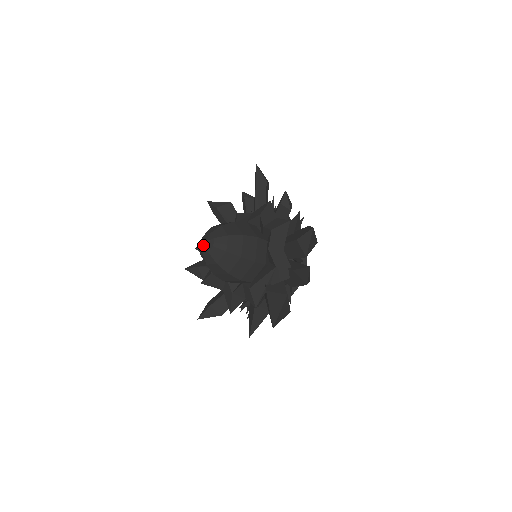
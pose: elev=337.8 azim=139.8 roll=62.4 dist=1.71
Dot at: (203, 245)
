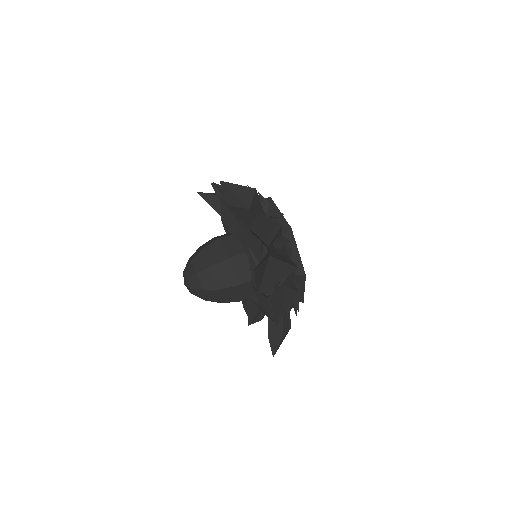
Dot at: occluded
